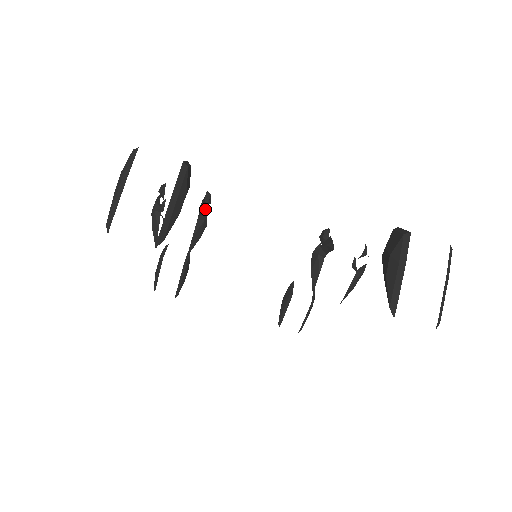
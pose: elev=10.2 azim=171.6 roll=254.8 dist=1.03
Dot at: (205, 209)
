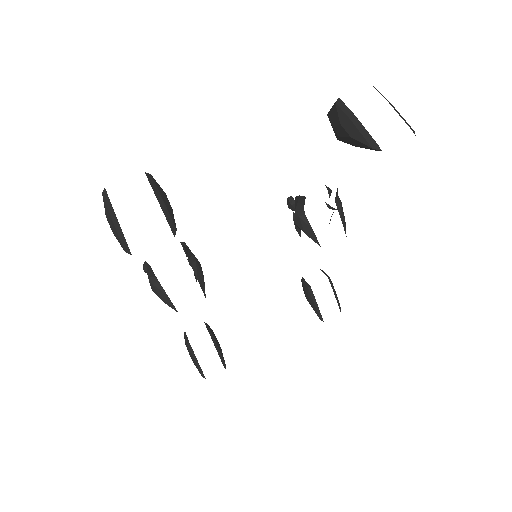
Dot at: (189, 250)
